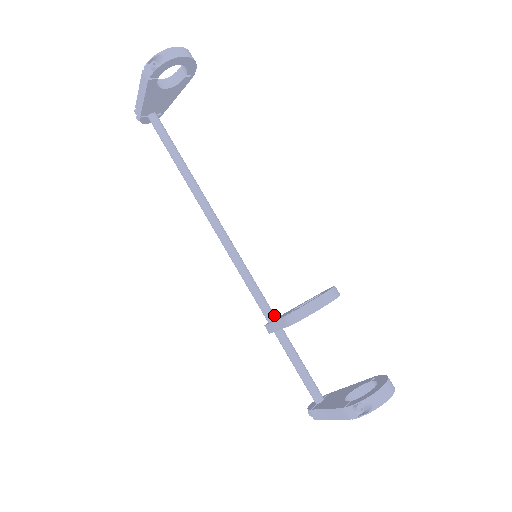
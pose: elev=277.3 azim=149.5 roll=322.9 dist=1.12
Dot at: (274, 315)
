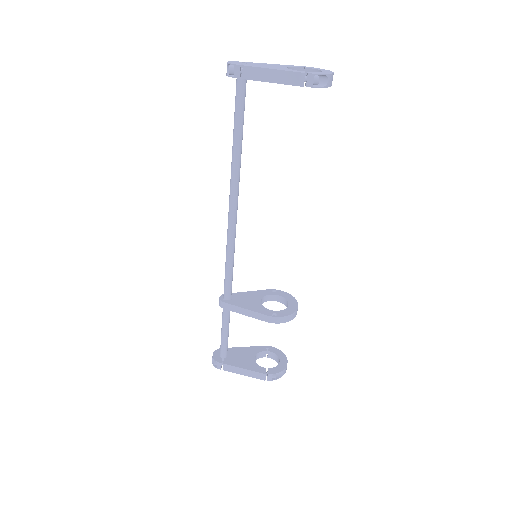
Dot at: (231, 295)
